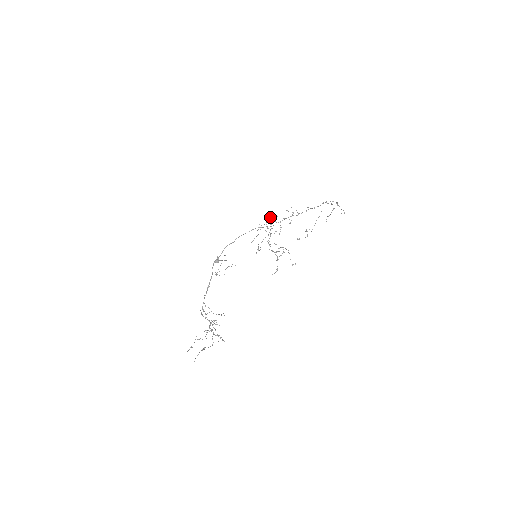
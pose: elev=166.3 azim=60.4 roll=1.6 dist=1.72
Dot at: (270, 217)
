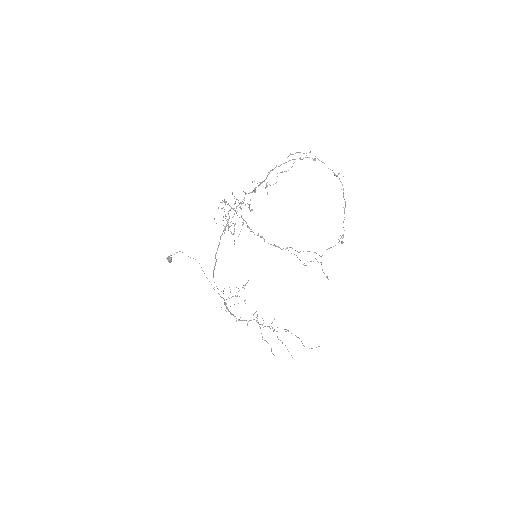
Dot at: (224, 200)
